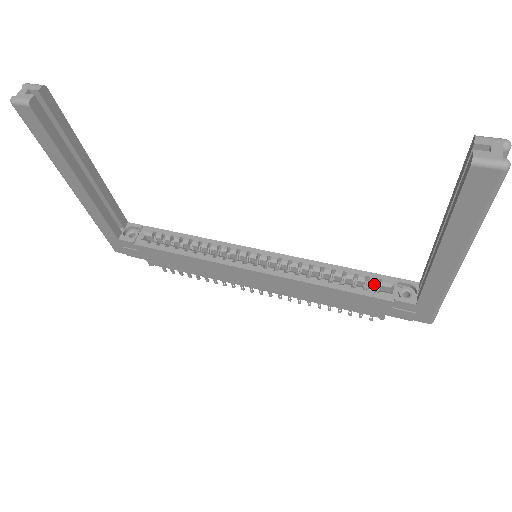
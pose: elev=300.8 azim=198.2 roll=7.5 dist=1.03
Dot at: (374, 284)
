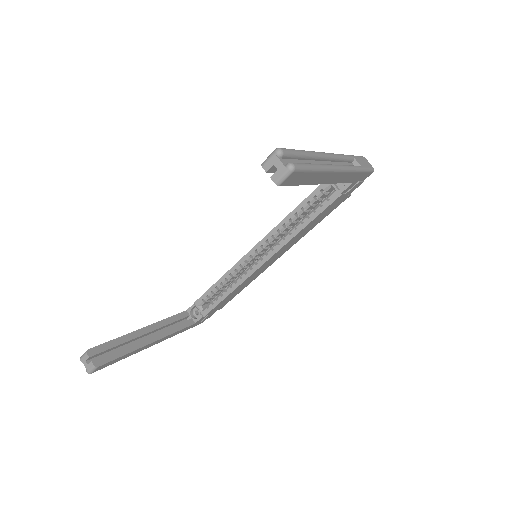
Dot at: (322, 195)
